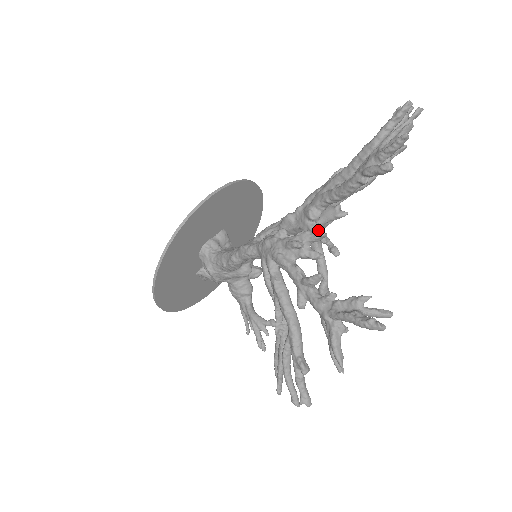
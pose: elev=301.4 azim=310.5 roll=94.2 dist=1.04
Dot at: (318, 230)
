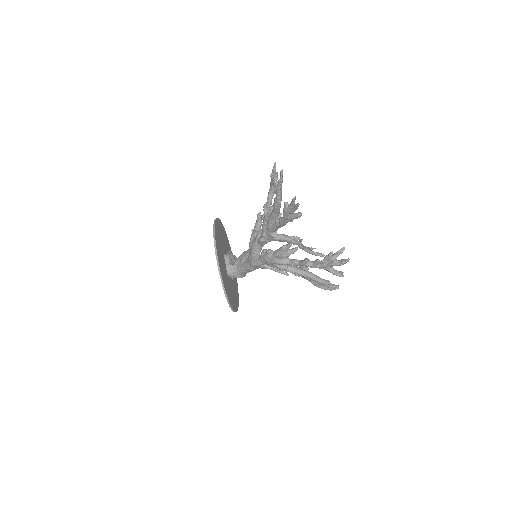
Dot at: (283, 238)
